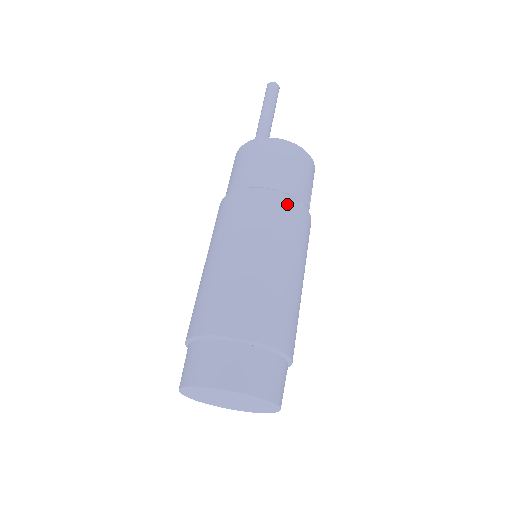
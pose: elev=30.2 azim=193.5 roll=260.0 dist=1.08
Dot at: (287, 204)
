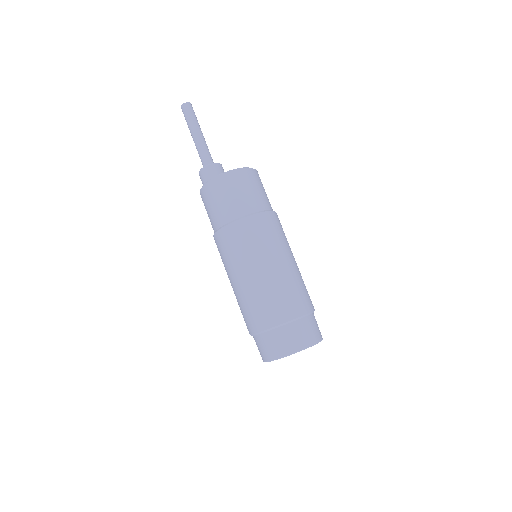
Dot at: (278, 218)
